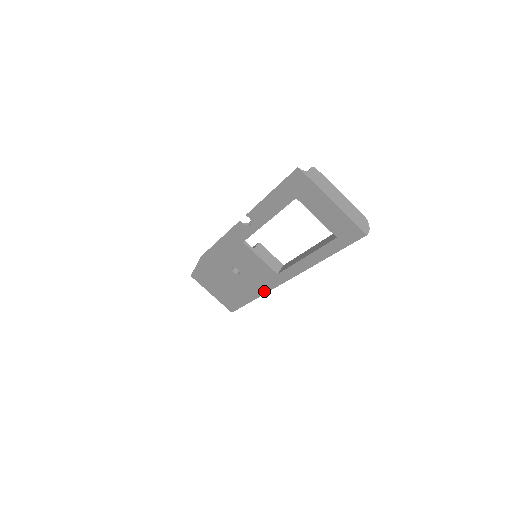
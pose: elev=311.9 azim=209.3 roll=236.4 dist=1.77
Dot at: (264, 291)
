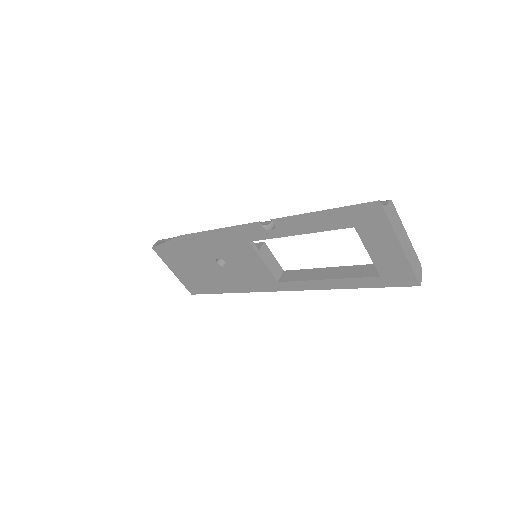
Dot at: (249, 290)
